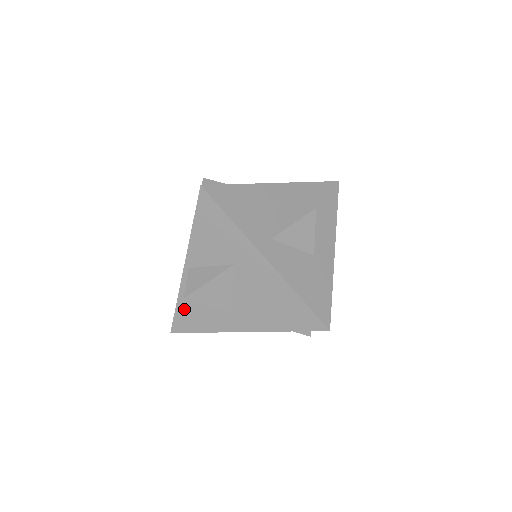
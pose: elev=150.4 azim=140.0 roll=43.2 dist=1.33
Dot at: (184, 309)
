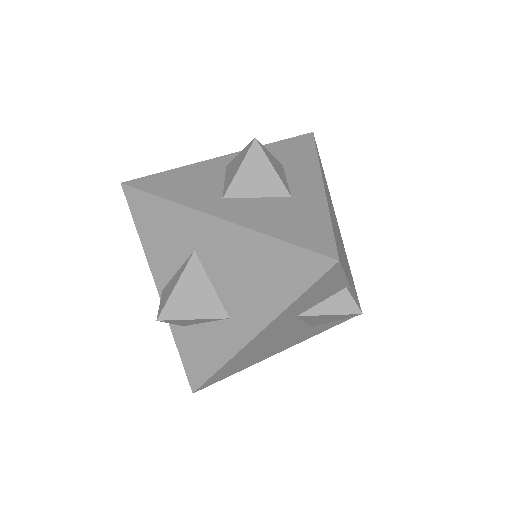
Dot at: (186, 349)
